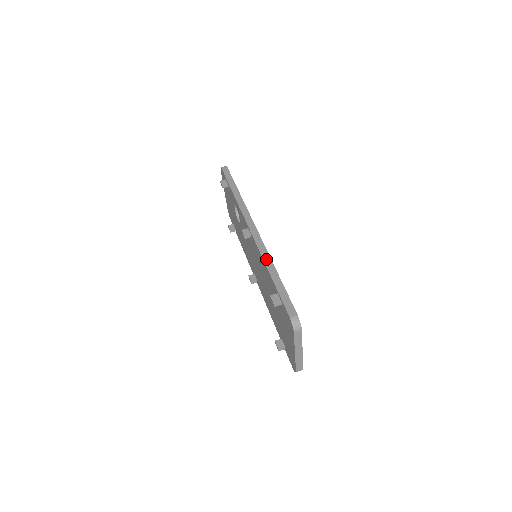
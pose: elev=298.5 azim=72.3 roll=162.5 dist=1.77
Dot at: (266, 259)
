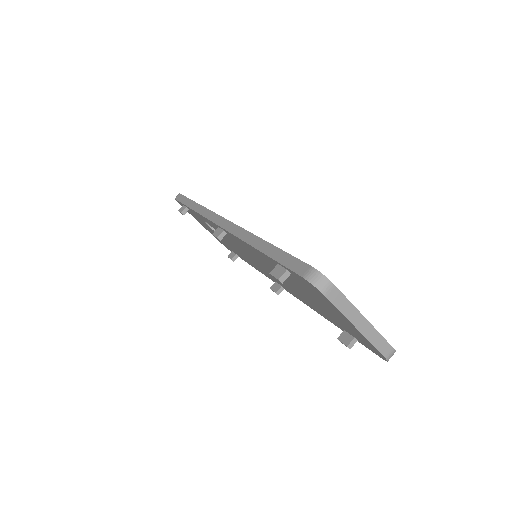
Dot at: (247, 238)
